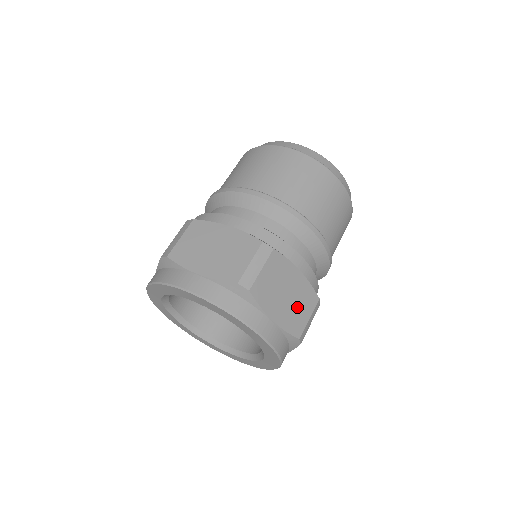
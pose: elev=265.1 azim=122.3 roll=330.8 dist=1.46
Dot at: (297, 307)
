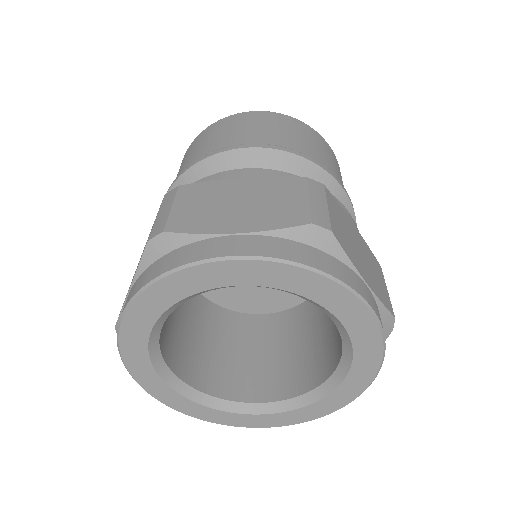
Dot at: occluded
